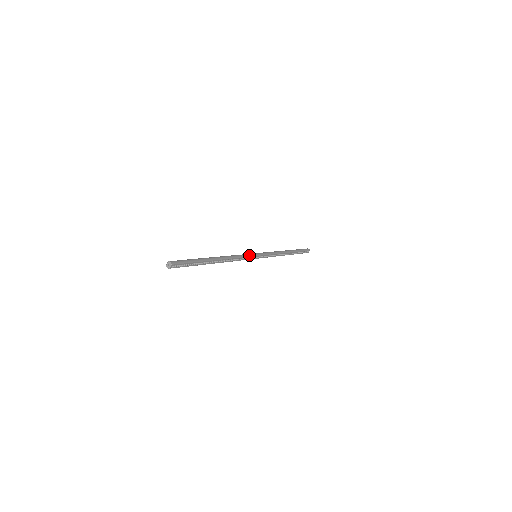
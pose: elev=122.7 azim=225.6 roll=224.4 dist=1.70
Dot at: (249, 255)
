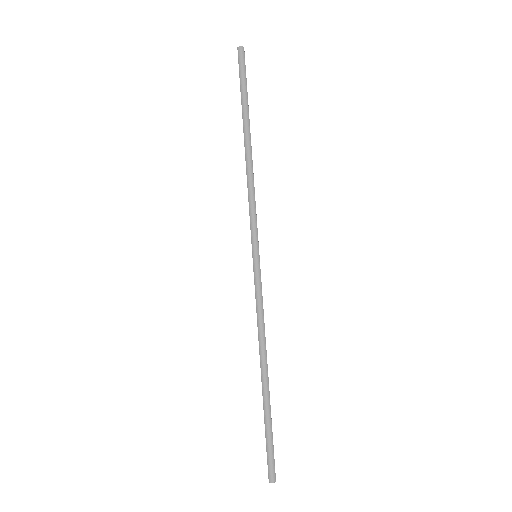
Dot at: (259, 284)
